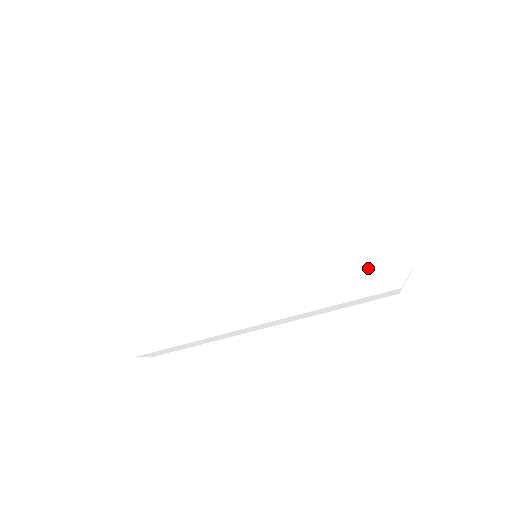
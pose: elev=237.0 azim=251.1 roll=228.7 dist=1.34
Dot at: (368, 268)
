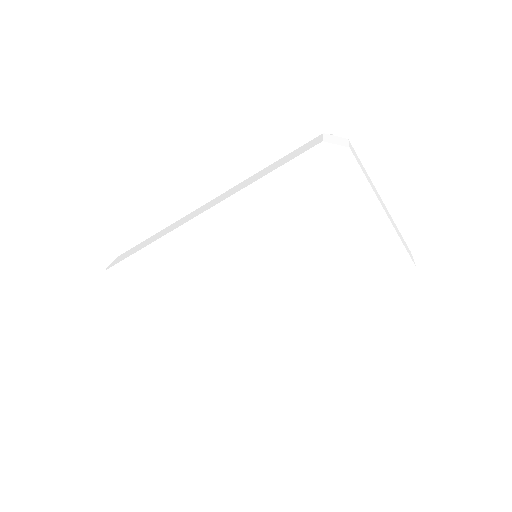
Dot at: (374, 278)
